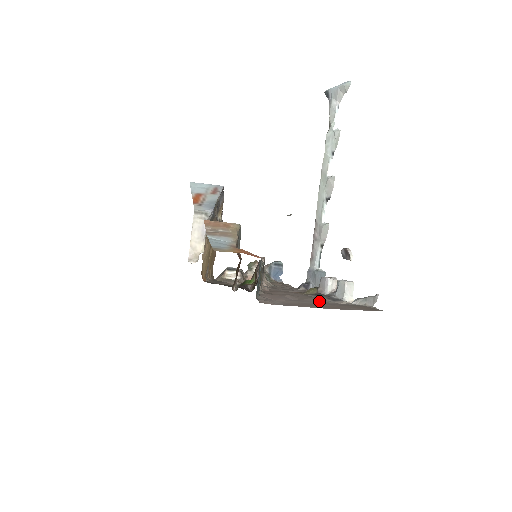
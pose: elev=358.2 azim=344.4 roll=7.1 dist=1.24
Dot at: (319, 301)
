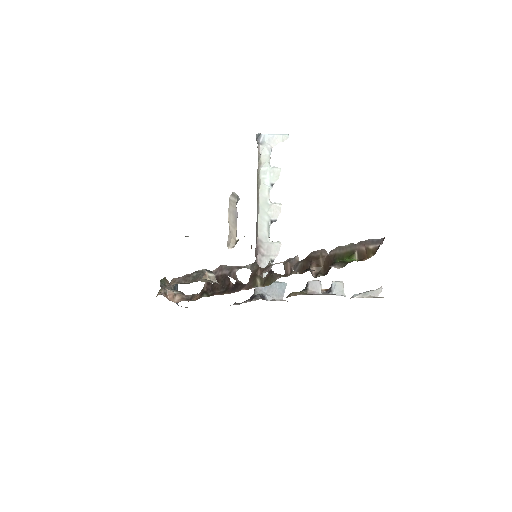
Dot at: occluded
